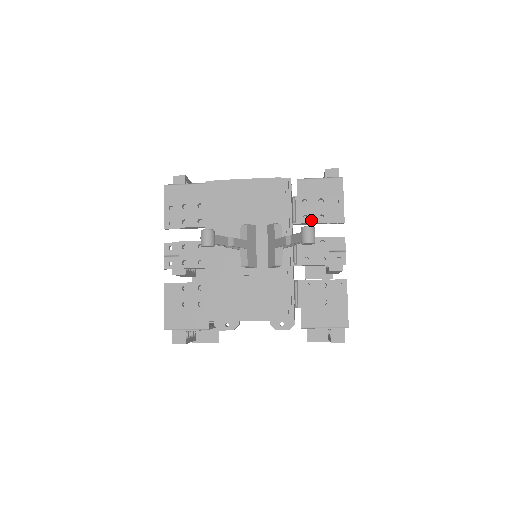
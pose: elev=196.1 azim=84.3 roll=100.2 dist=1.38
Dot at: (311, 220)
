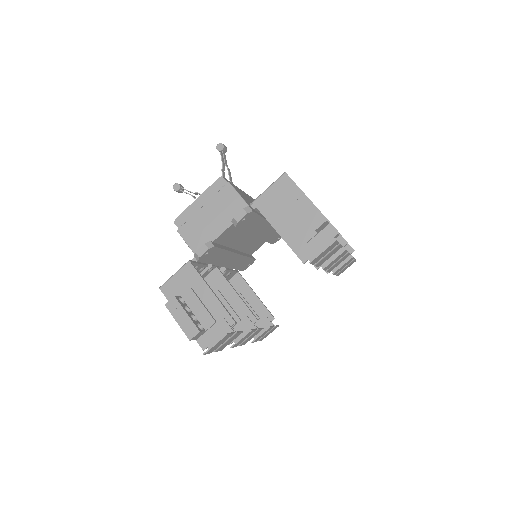
Dot at: occluded
